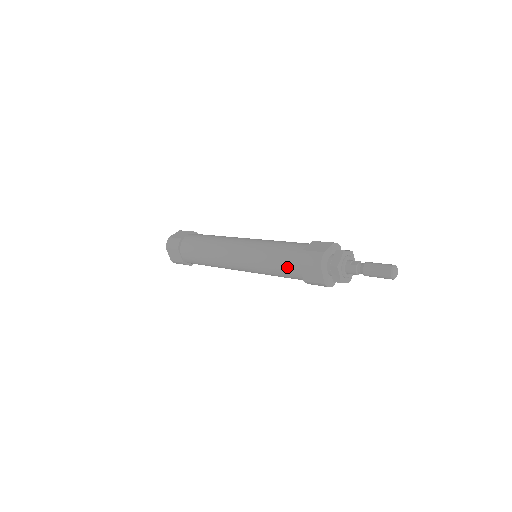
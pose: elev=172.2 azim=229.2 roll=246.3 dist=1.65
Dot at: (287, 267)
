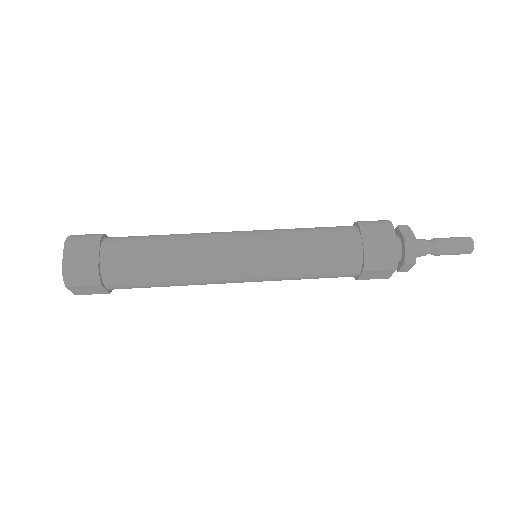
Dot at: (337, 274)
